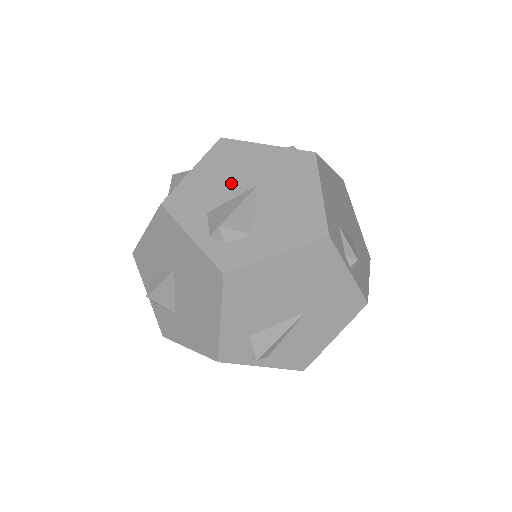
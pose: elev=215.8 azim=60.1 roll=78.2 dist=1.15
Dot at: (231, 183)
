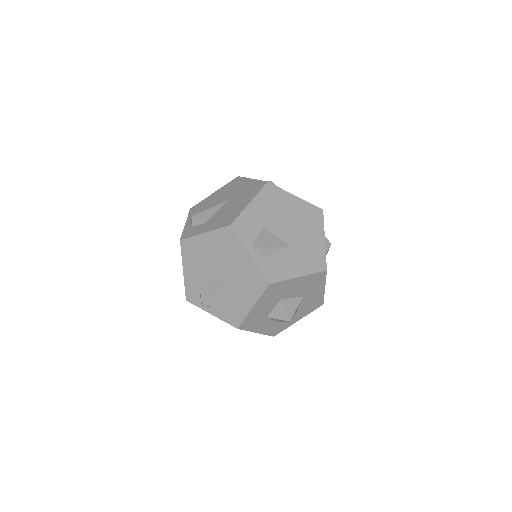
Dot at: (221, 199)
